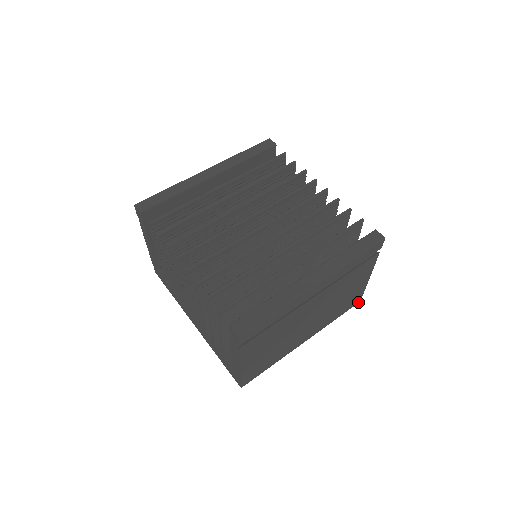
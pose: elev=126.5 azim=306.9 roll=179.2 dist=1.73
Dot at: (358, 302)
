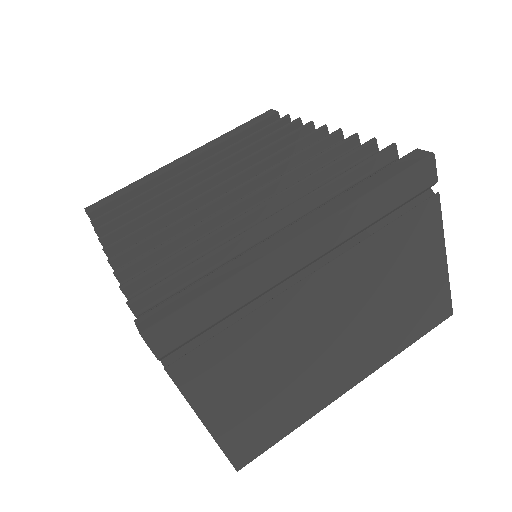
Dot at: (448, 315)
